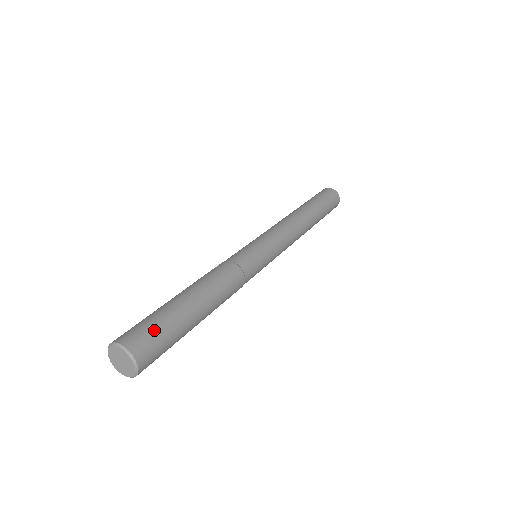
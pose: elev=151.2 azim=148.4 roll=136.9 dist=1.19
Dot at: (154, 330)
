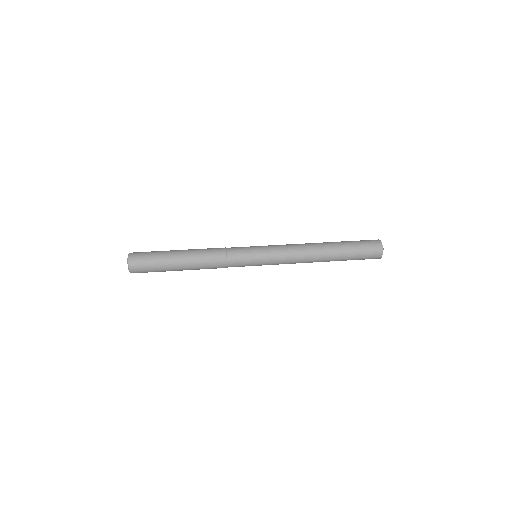
Dot at: (147, 263)
